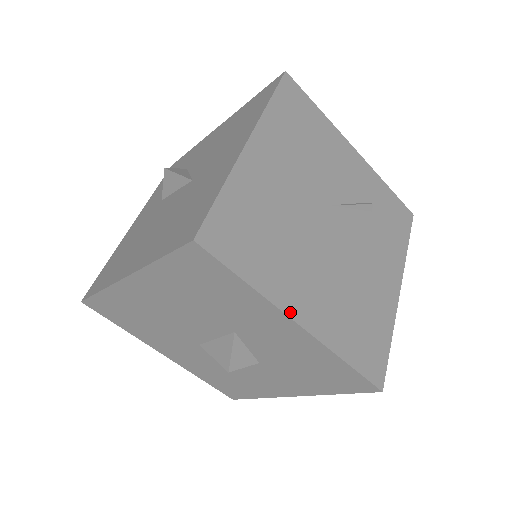
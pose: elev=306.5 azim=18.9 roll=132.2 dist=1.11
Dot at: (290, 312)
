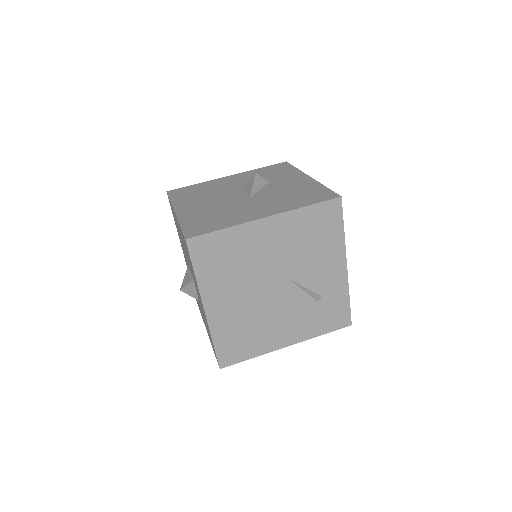
Dot at: (205, 301)
